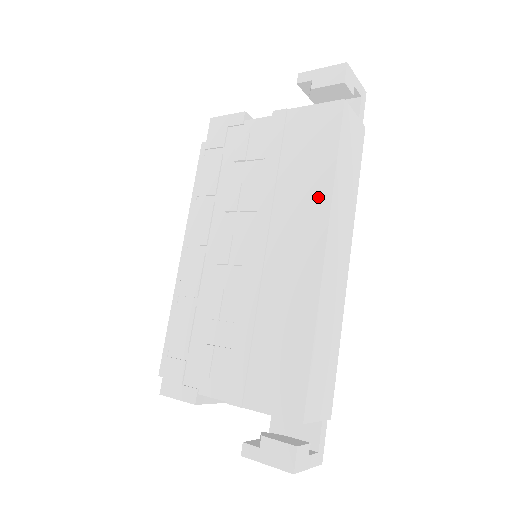
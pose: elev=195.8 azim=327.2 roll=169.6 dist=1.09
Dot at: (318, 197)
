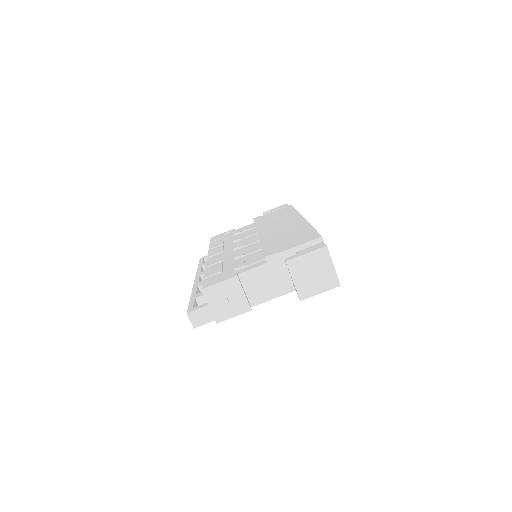
Dot at: (291, 215)
